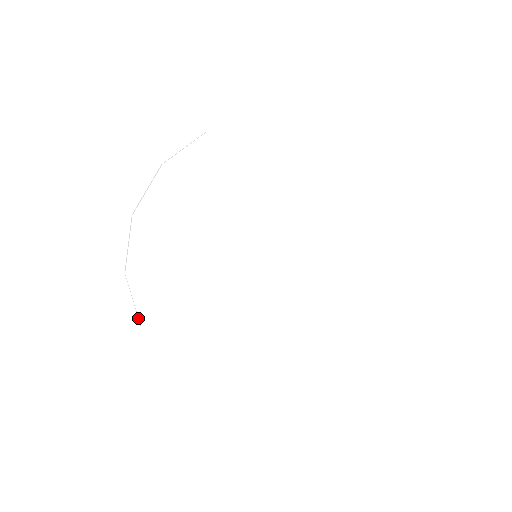
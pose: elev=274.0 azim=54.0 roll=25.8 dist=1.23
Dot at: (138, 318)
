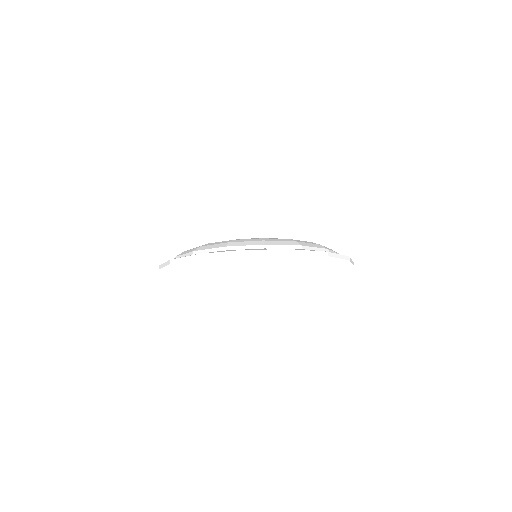
Dot at: (160, 267)
